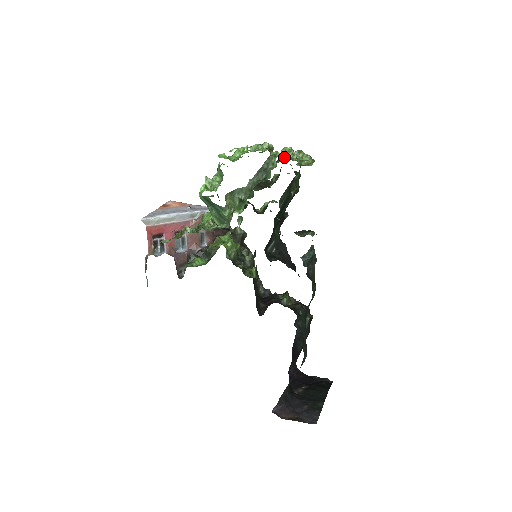
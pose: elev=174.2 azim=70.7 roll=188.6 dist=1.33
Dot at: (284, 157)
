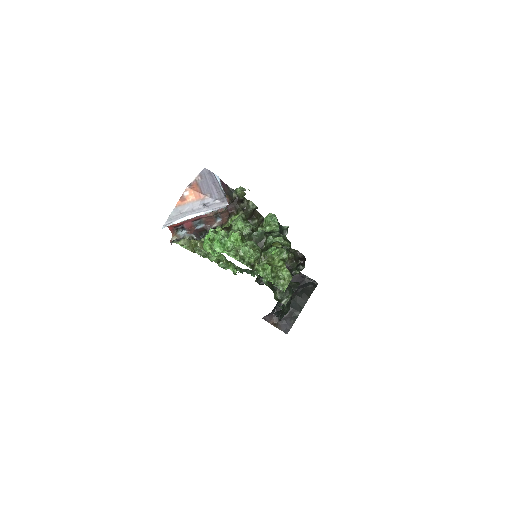
Dot at: (265, 275)
